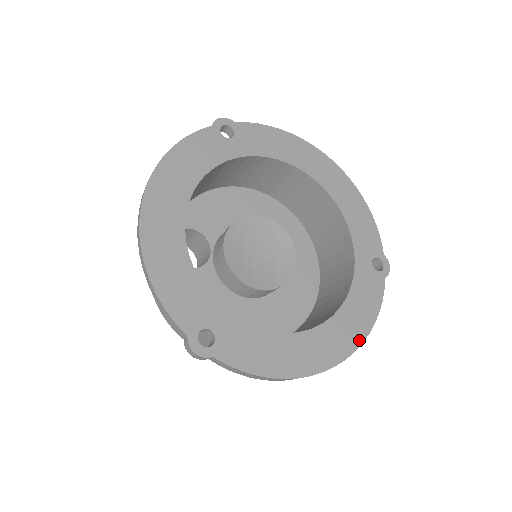
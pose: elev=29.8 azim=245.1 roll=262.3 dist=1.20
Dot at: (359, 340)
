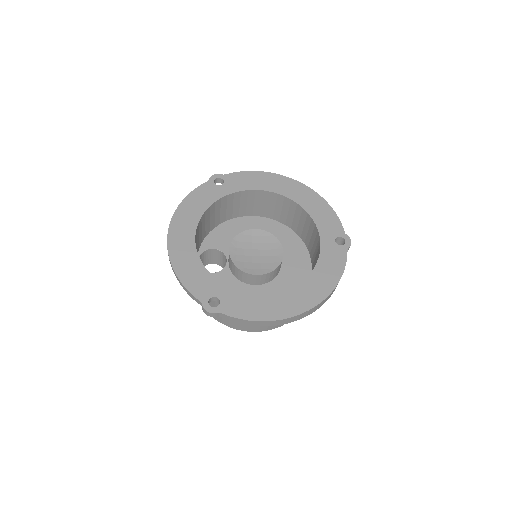
Dot at: (327, 292)
